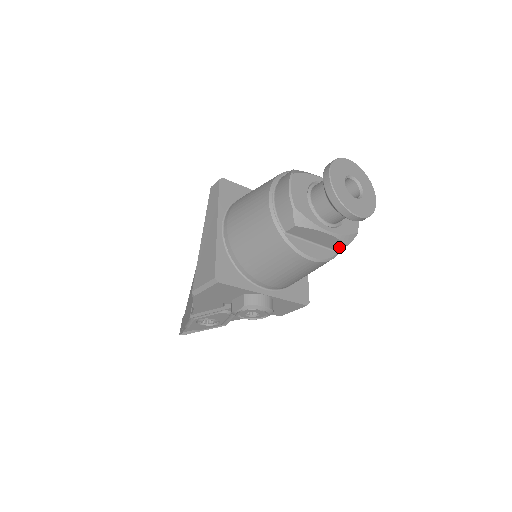
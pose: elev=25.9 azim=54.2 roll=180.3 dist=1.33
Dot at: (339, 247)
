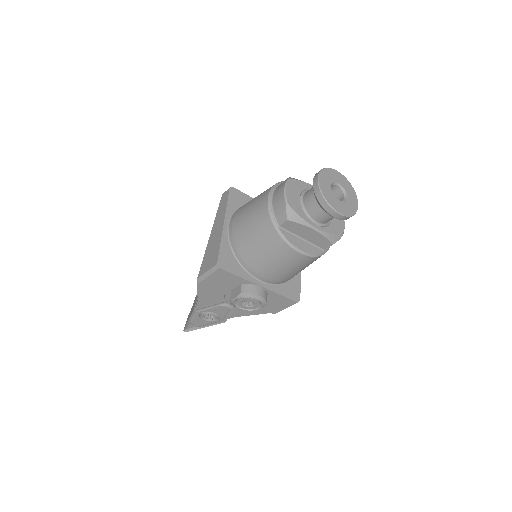
Dot at: (326, 246)
